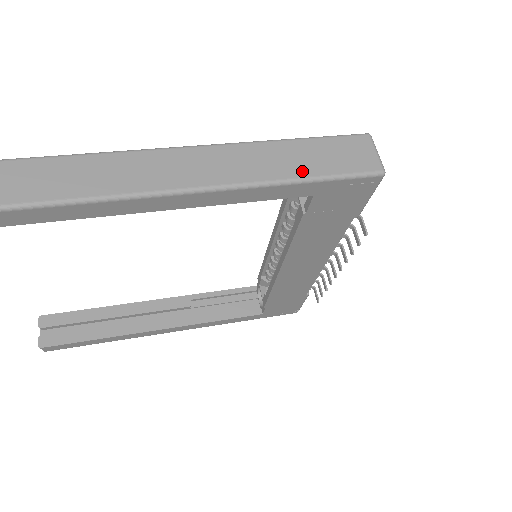
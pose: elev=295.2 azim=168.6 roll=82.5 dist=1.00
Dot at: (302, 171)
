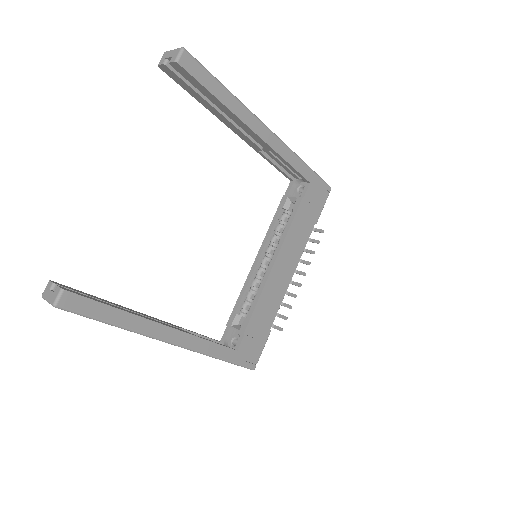
Dot at: occluded
